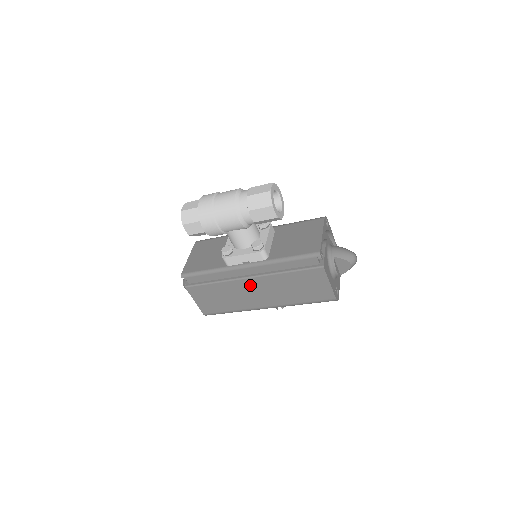
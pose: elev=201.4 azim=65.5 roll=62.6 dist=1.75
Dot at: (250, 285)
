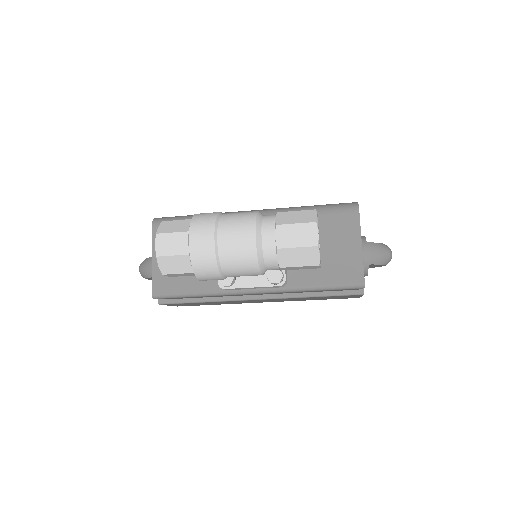
Dot at: (255, 300)
